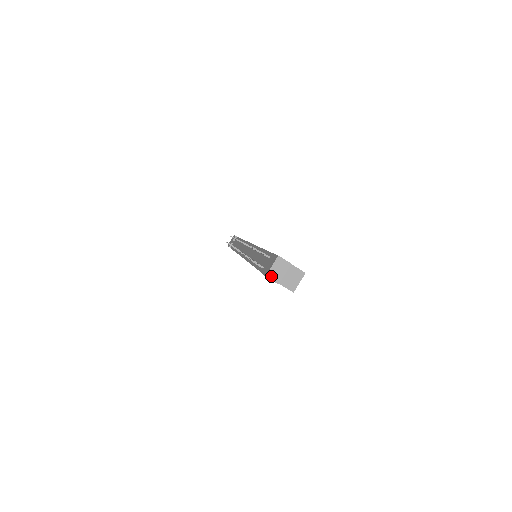
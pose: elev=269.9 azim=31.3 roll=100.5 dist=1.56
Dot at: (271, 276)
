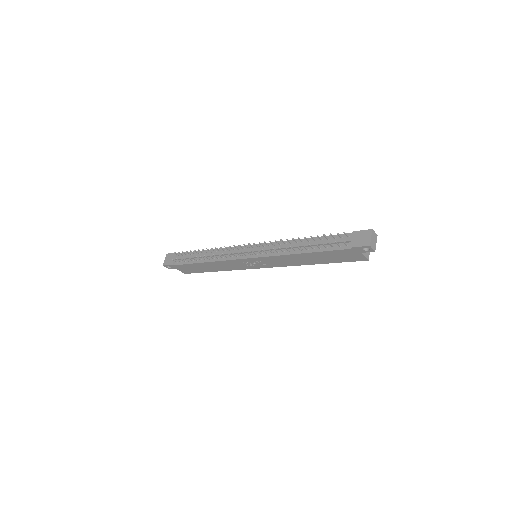
Dot at: (372, 245)
